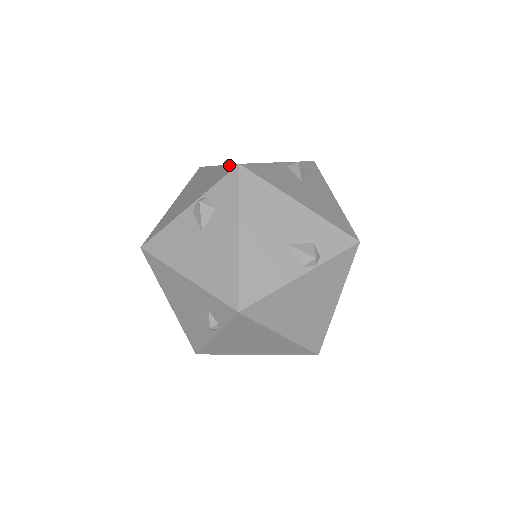
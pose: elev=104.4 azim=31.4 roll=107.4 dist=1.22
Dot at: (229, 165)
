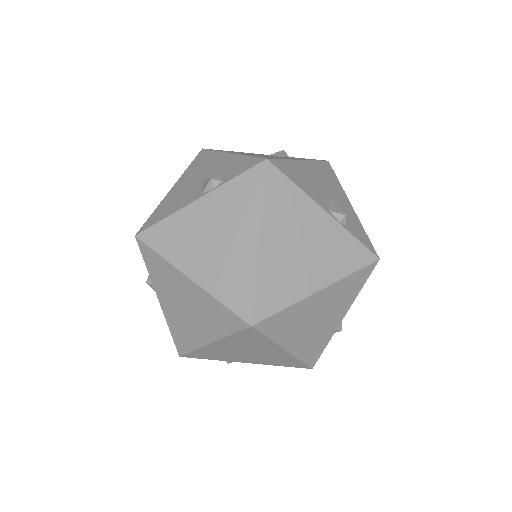
Dot at: occluded
